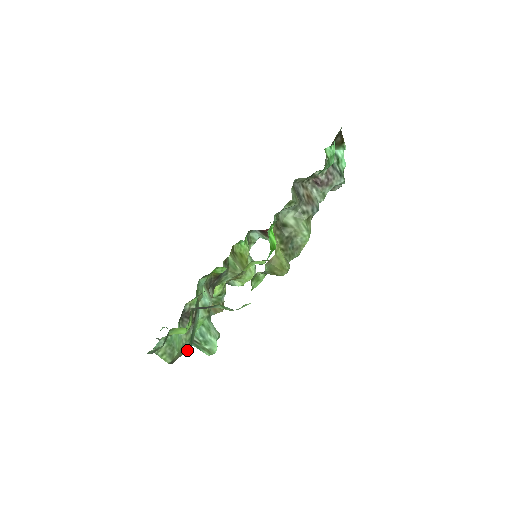
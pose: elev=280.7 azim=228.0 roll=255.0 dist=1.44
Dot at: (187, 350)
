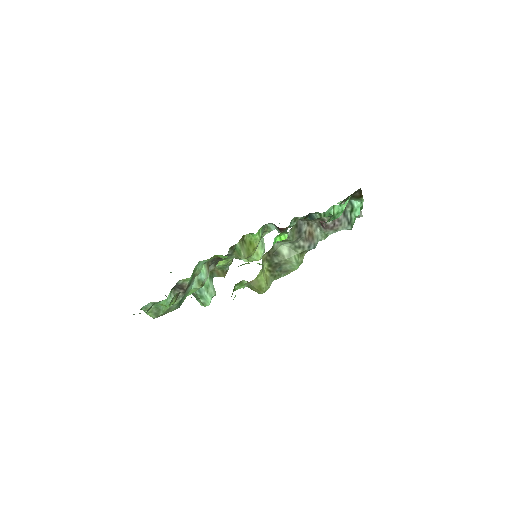
Dot at: (175, 309)
